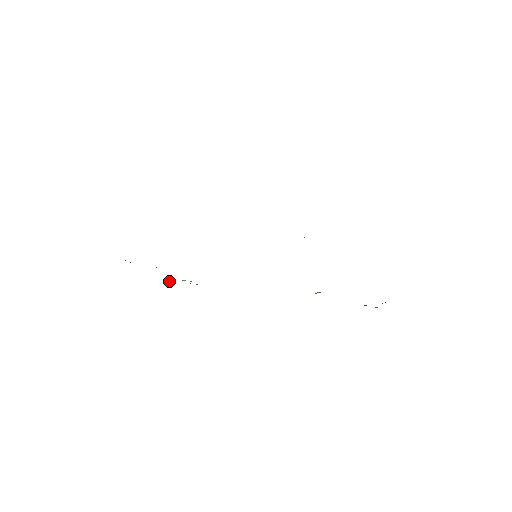
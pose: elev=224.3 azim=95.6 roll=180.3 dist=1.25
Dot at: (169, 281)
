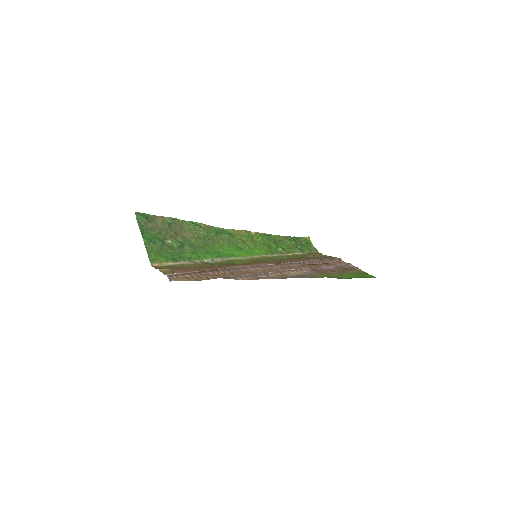
Dot at: (177, 220)
